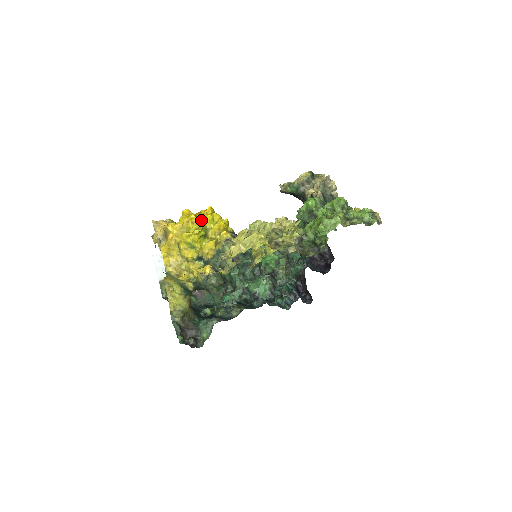
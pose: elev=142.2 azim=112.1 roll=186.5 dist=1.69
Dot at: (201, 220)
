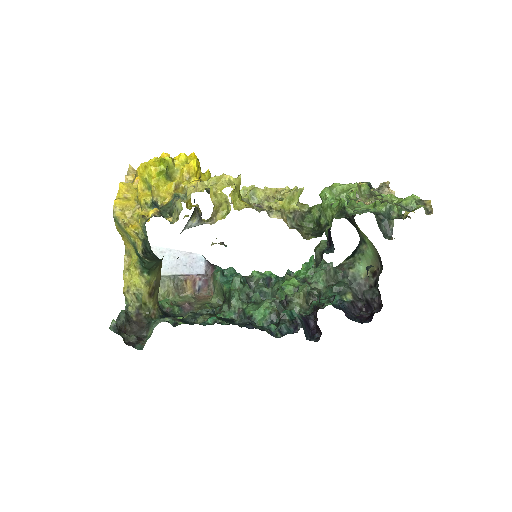
Dot at: occluded
